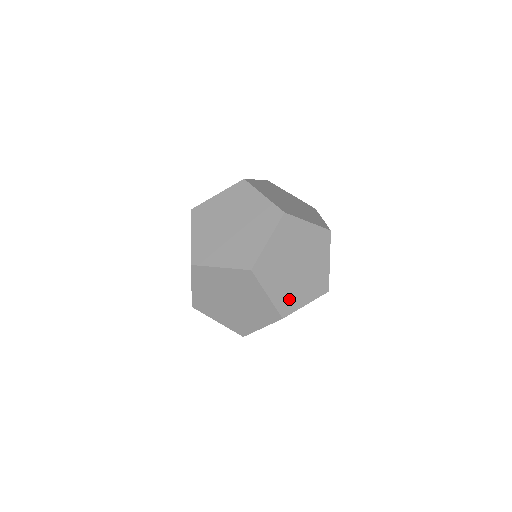
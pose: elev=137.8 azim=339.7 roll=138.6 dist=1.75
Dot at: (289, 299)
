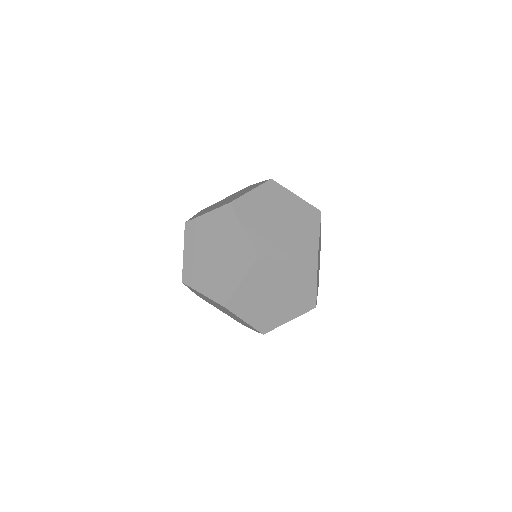
Dot at: occluded
